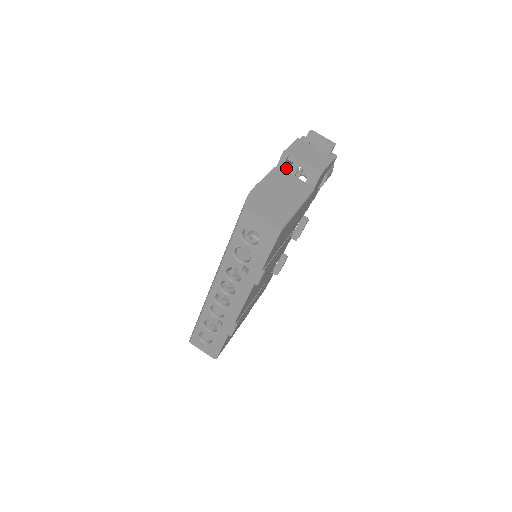
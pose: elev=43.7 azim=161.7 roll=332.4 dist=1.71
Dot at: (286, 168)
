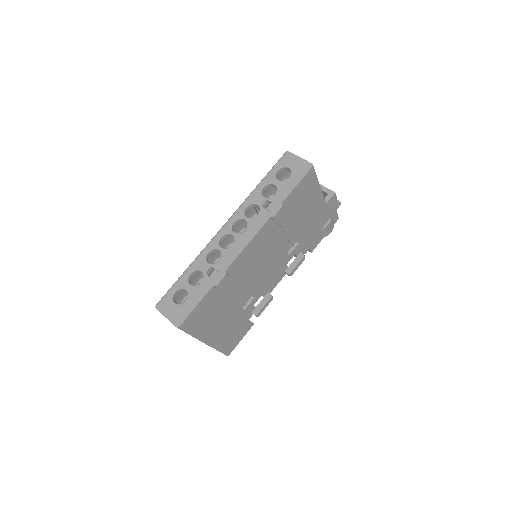
Dot at: occluded
